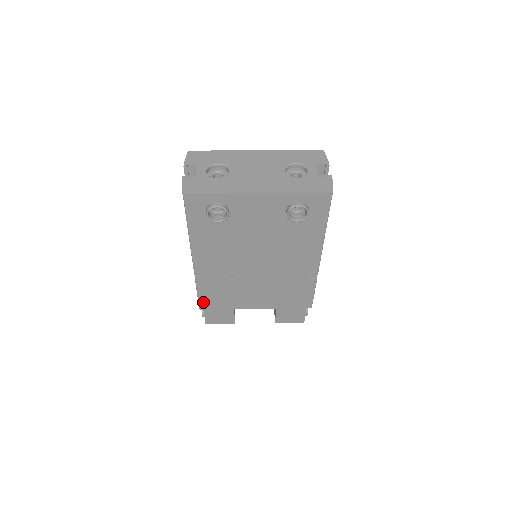
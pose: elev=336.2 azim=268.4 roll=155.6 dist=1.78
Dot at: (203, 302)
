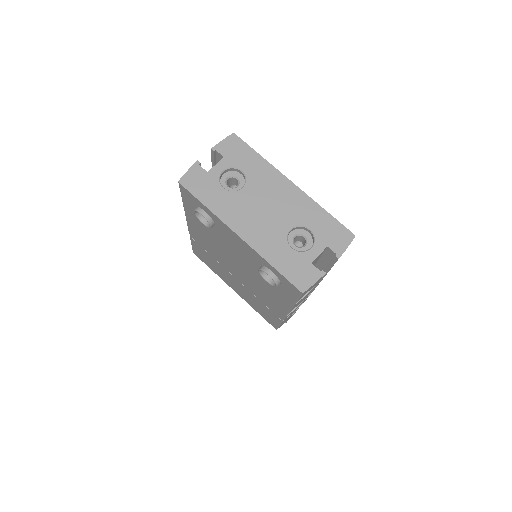
Dot at: (196, 251)
